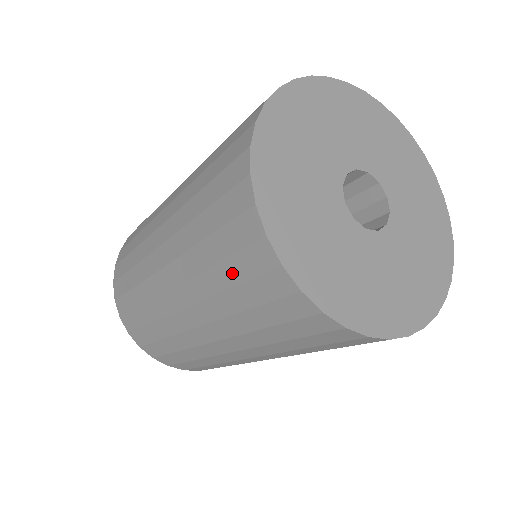
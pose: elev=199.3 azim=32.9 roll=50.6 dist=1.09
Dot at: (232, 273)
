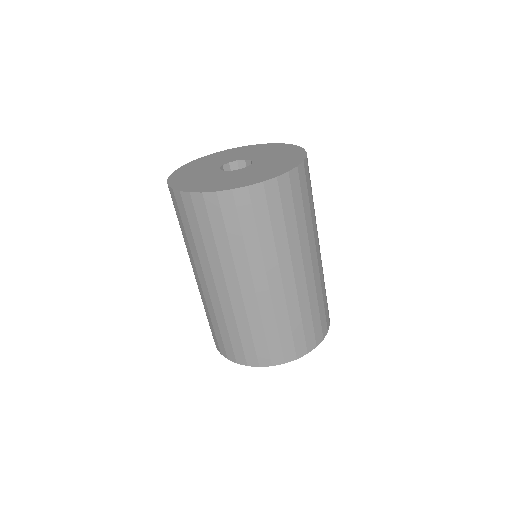
Dot at: (219, 228)
